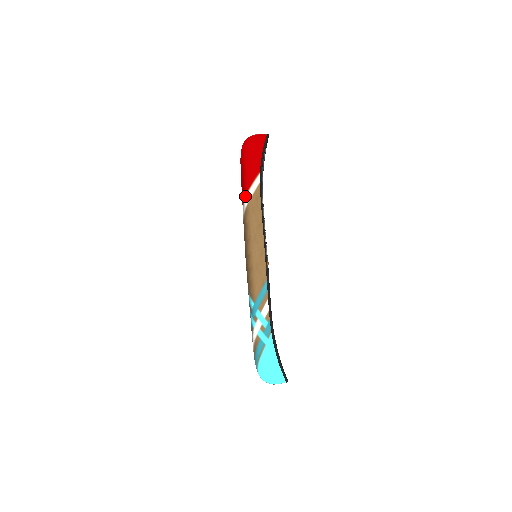
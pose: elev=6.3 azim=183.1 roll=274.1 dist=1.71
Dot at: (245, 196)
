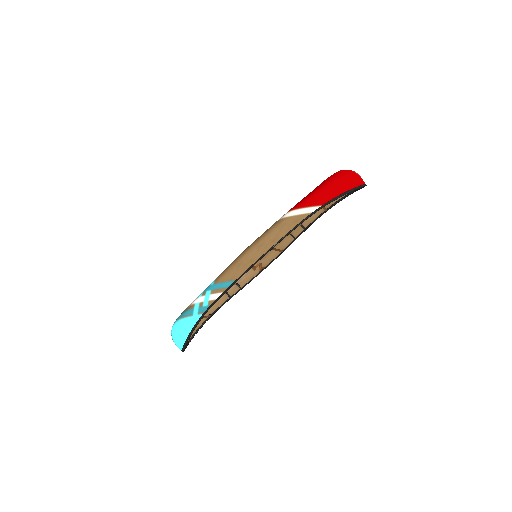
Dot at: (292, 210)
